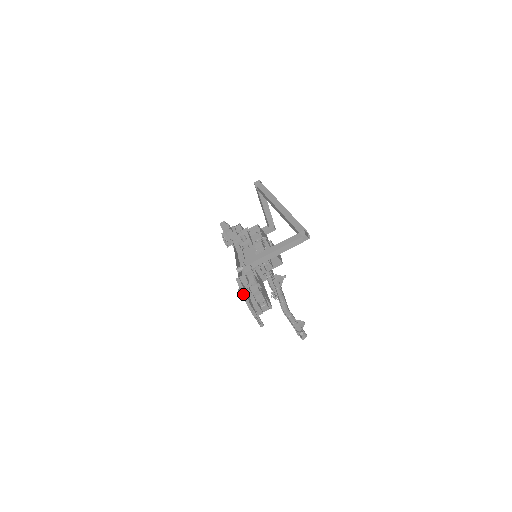
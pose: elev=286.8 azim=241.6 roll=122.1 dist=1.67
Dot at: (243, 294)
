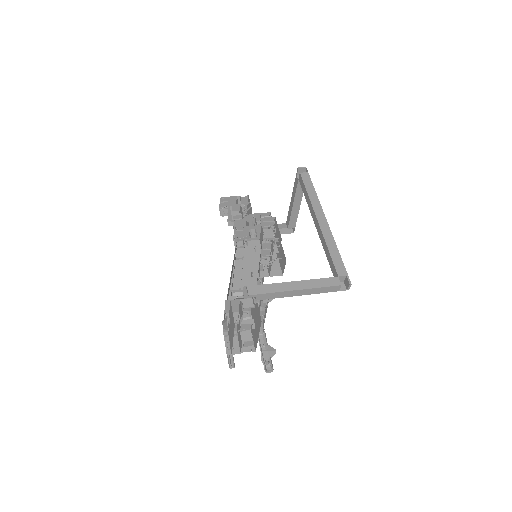
Dot at: (227, 327)
